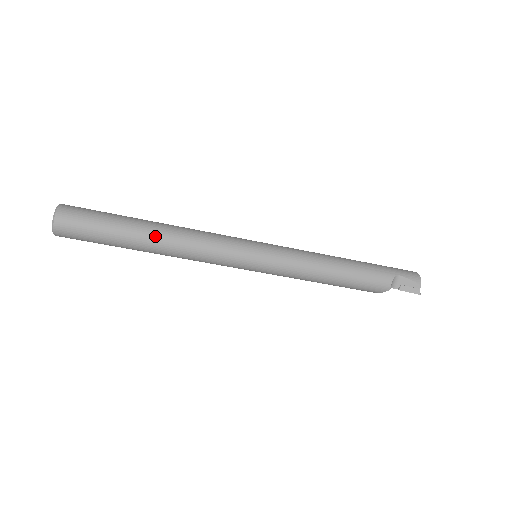
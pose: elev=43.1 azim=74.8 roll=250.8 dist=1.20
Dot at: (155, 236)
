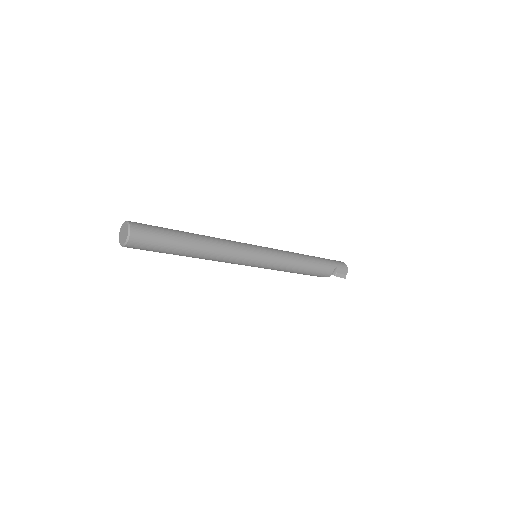
Dot at: (199, 248)
